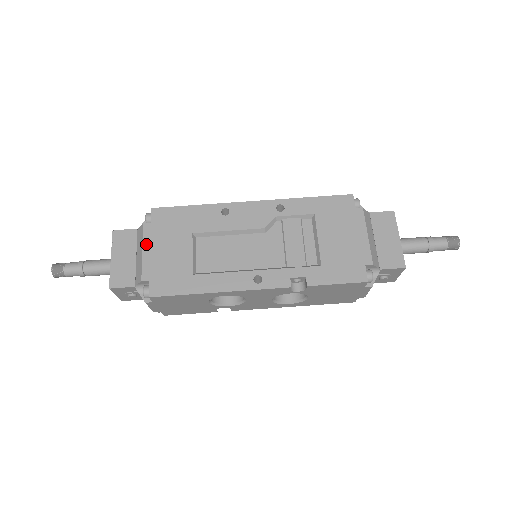
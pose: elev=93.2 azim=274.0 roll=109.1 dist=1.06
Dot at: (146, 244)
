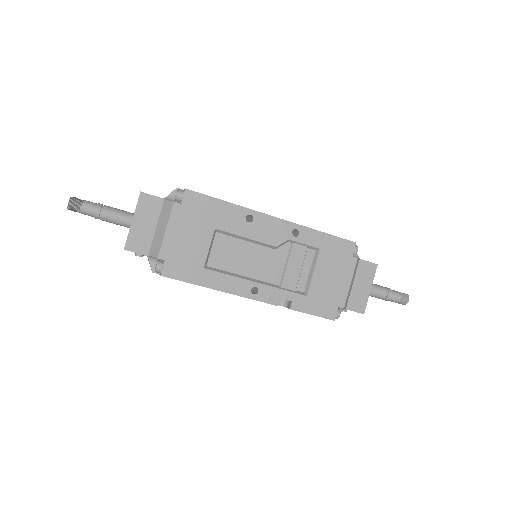
Dot at: (171, 224)
